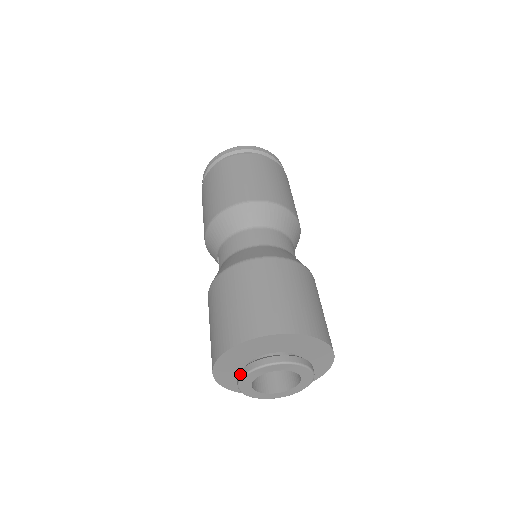
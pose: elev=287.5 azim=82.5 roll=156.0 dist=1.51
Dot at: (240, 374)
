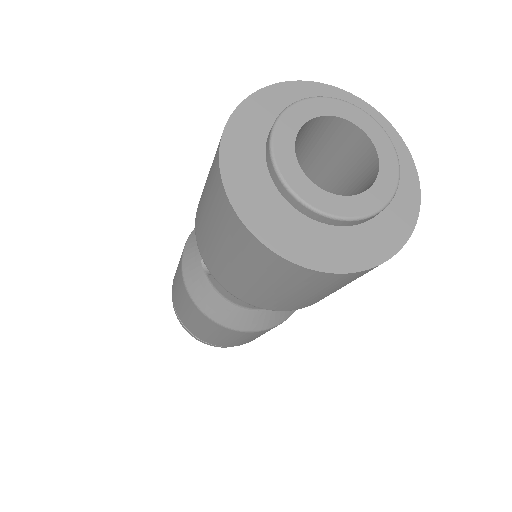
Dot at: (269, 132)
